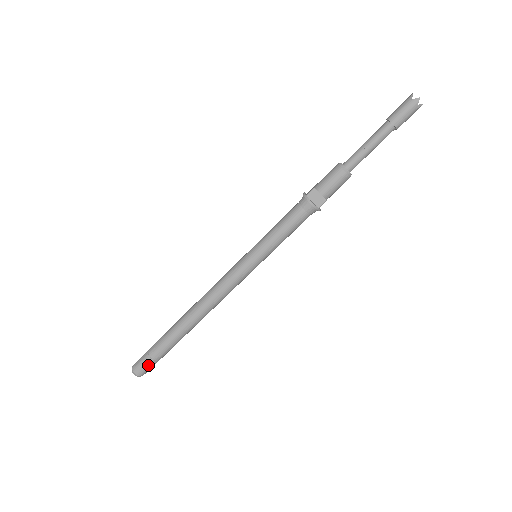
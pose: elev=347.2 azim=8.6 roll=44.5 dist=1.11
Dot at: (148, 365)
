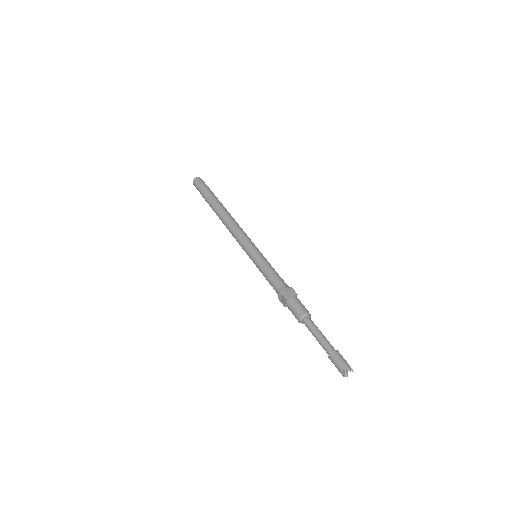
Dot at: (198, 190)
